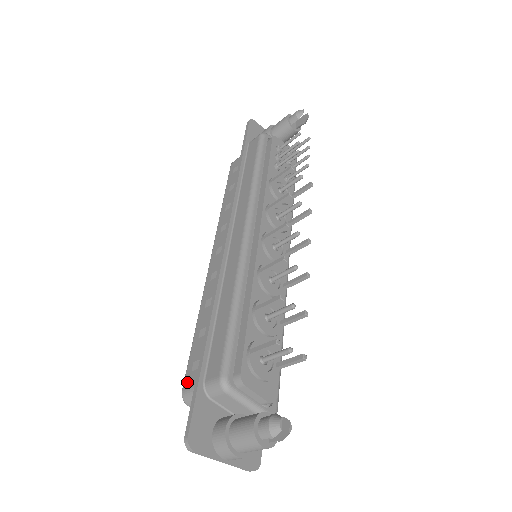
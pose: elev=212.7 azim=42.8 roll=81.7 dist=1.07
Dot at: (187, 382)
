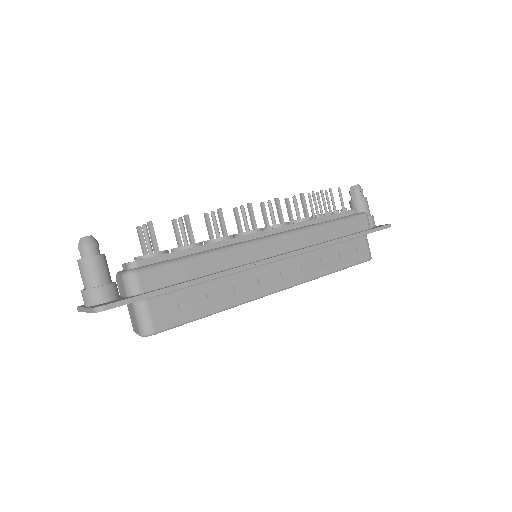
Dot at: occluded
